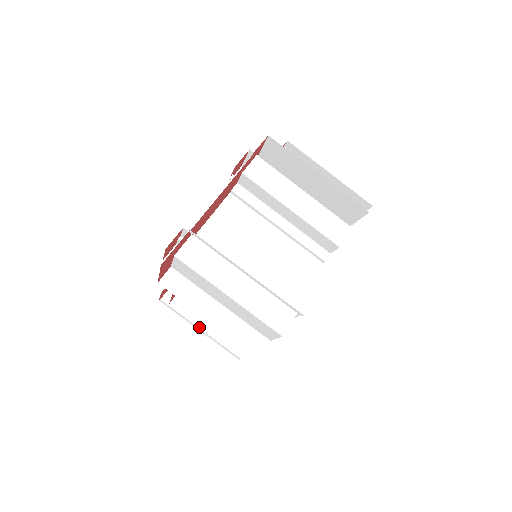
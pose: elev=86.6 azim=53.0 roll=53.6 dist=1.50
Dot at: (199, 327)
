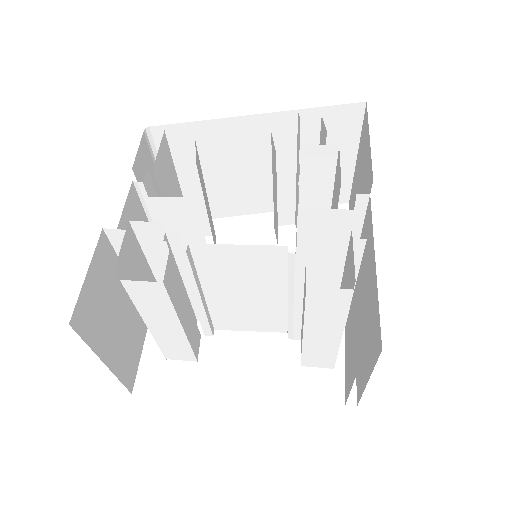
Dot at: occluded
